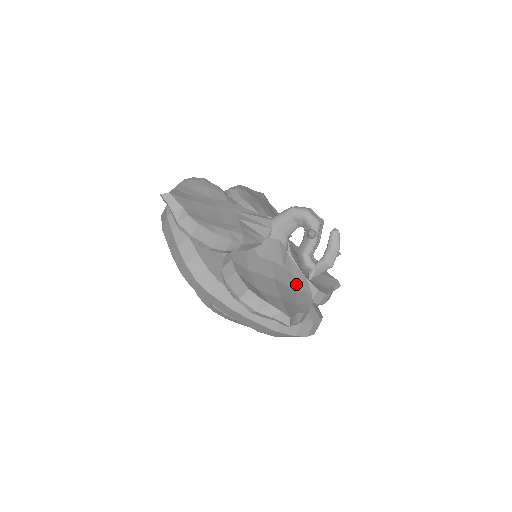
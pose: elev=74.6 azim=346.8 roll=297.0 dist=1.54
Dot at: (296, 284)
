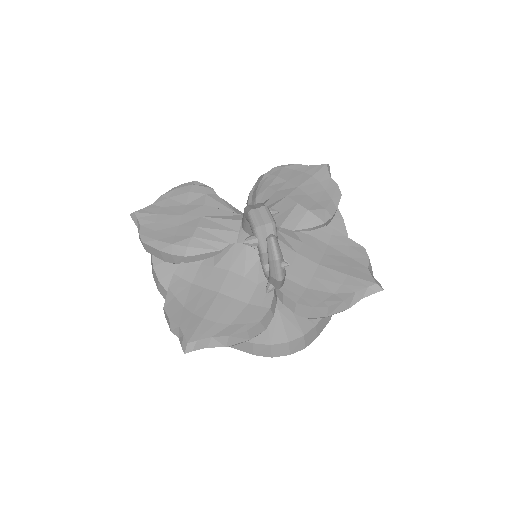
Dot at: (254, 297)
